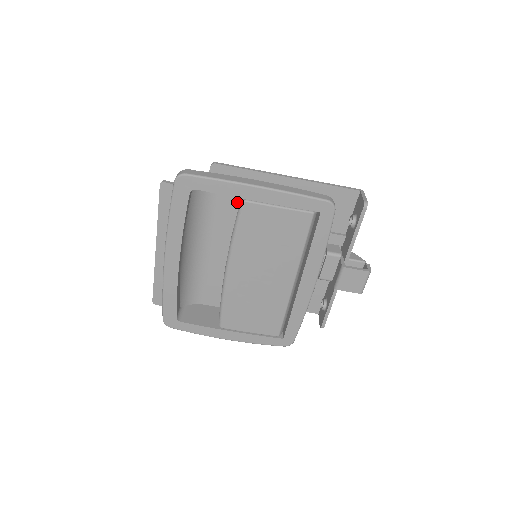
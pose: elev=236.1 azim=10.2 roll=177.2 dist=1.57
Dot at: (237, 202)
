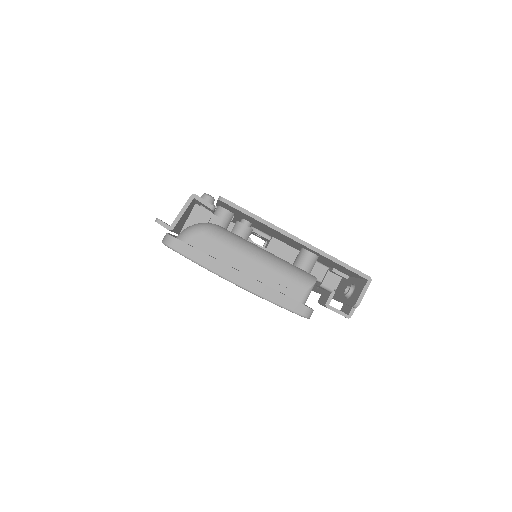
Dot at: occluded
